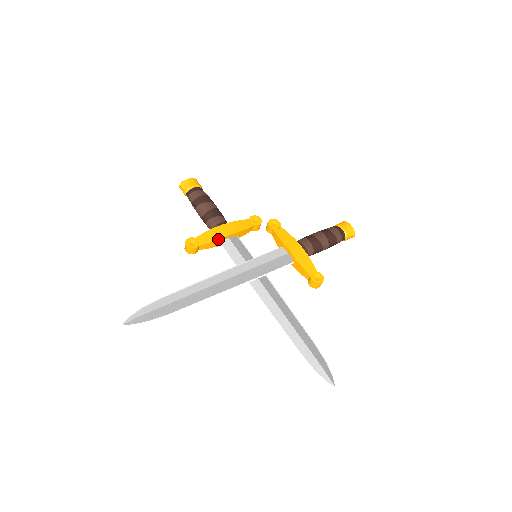
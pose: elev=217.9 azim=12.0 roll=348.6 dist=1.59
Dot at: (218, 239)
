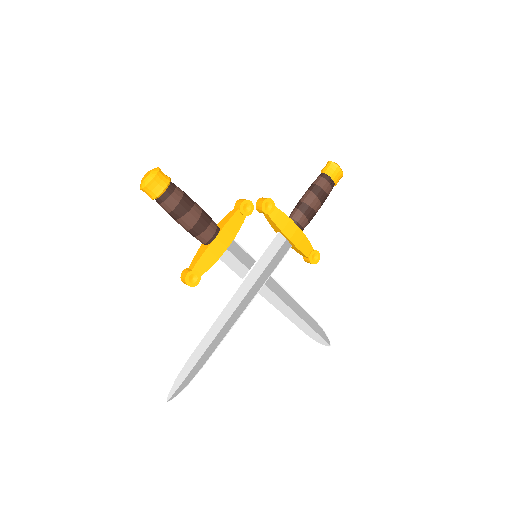
Dot at: occluded
